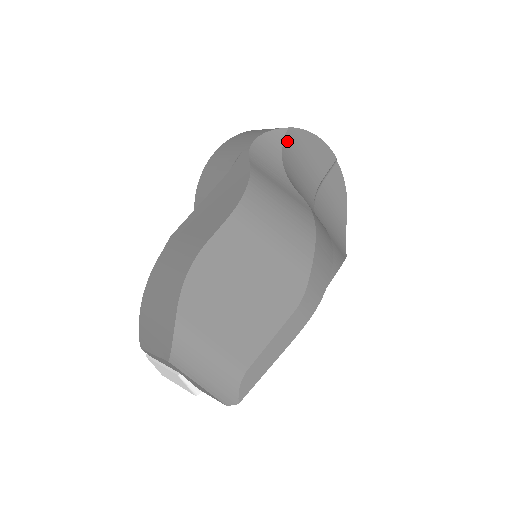
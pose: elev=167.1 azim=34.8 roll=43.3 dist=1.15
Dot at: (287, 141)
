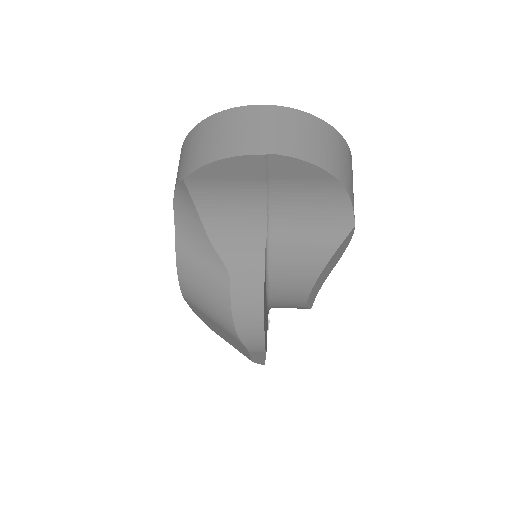
Dot at: (194, 190)
